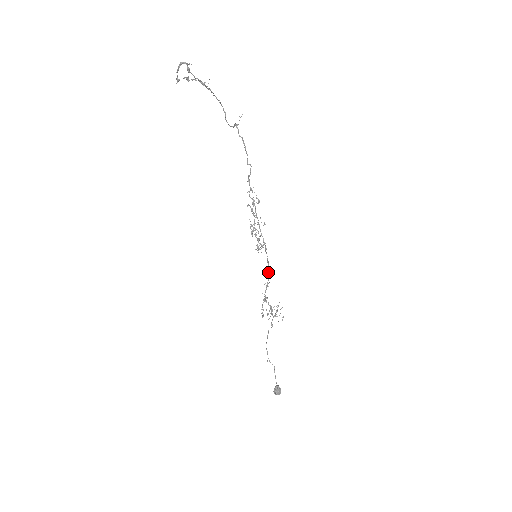
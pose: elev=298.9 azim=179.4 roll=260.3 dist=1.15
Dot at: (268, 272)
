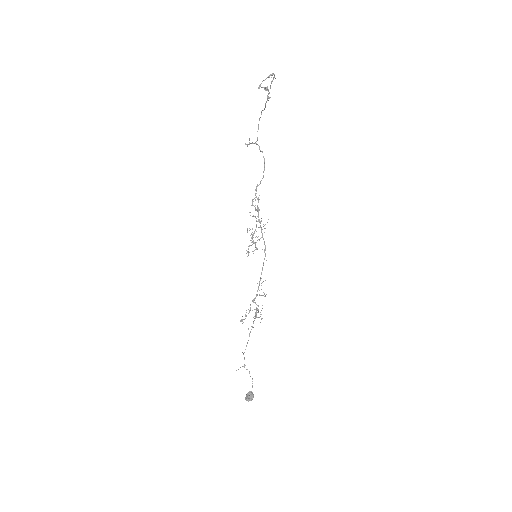
Dot at: (261, 272)
